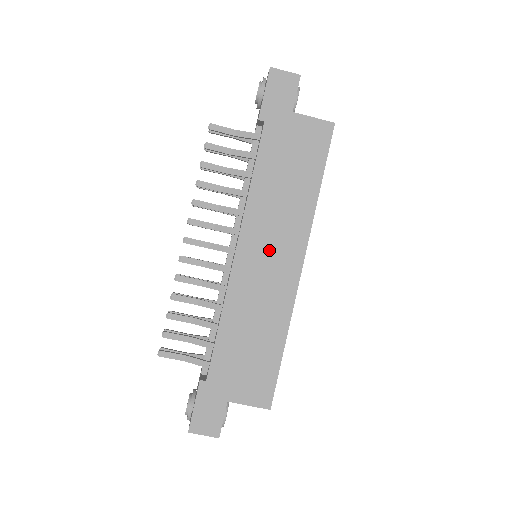
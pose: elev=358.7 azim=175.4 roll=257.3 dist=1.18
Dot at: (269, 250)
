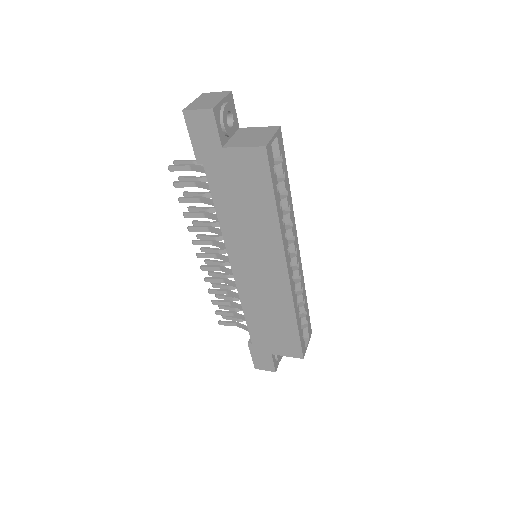
Dot at: (256, 263)
